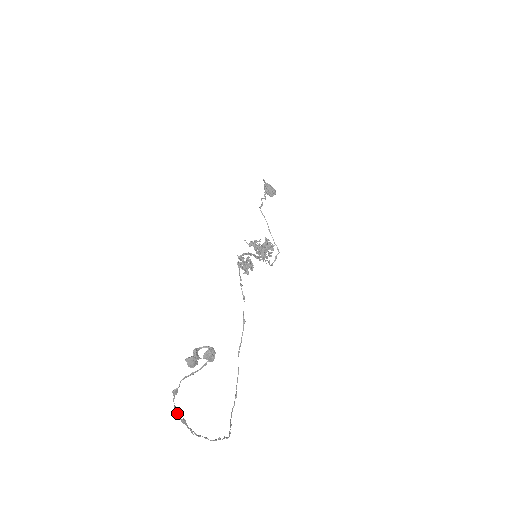
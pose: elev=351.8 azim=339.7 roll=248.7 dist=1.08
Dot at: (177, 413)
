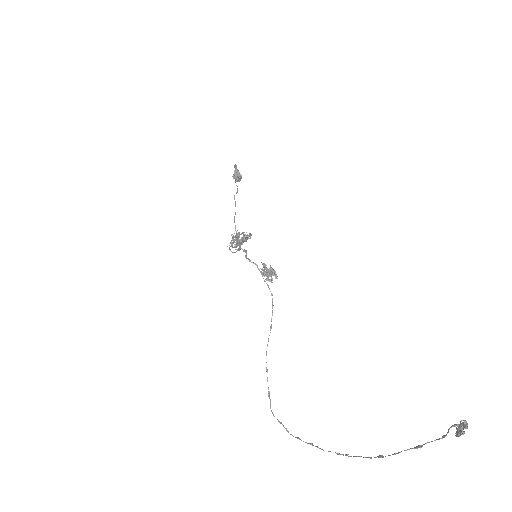
Dot at: occluded
